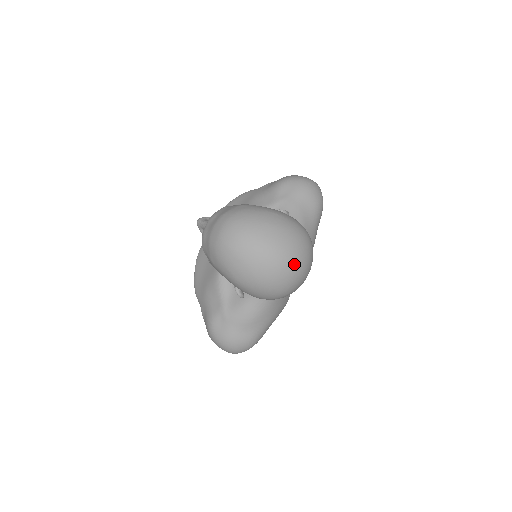
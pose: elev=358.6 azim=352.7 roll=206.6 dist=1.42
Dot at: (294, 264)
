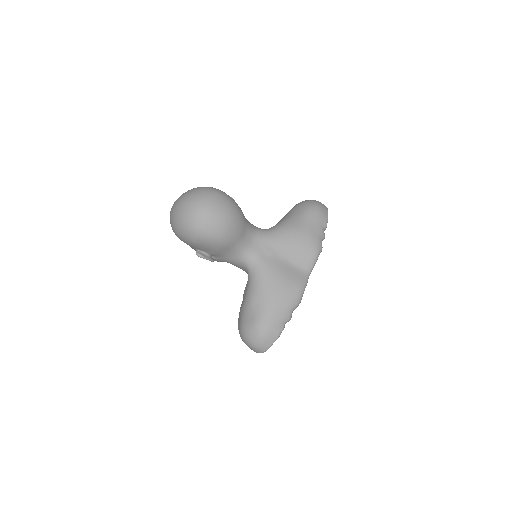
Dot at: (192, 201)
